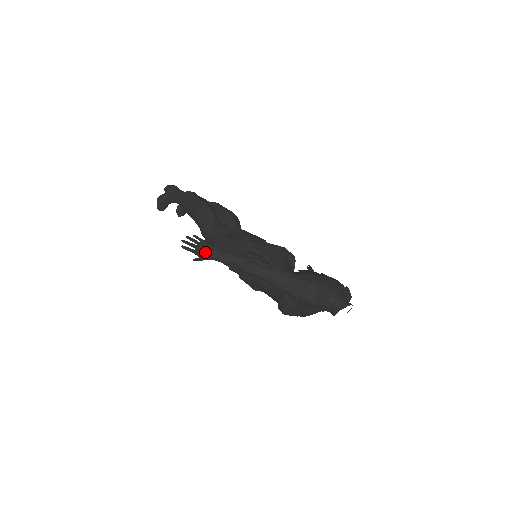
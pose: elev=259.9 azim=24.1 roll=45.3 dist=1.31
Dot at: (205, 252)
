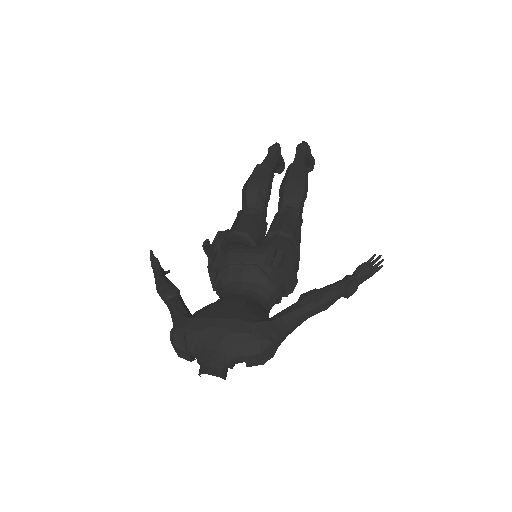
Dot at: occluded
